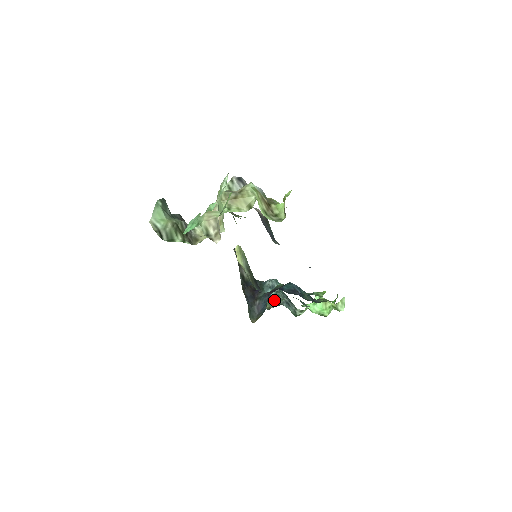
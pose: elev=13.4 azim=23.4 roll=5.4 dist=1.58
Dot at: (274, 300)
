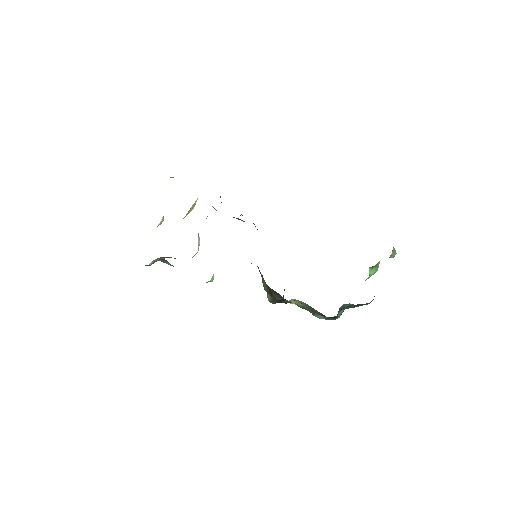
Dot at: occluded
